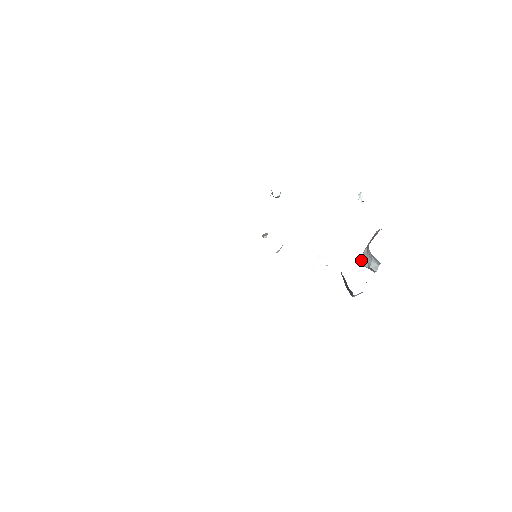
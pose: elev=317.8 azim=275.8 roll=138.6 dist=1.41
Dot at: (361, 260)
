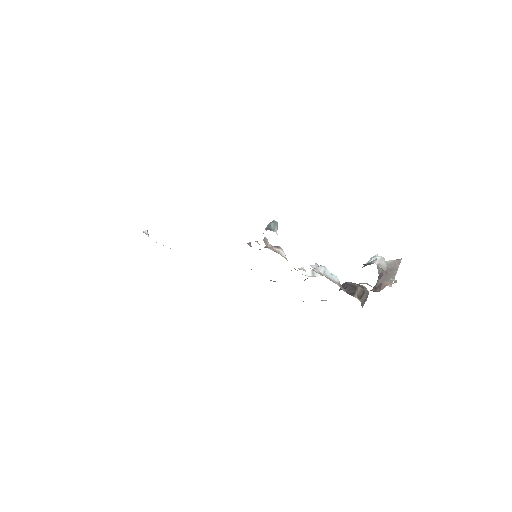
Dot at: (377, 267)
